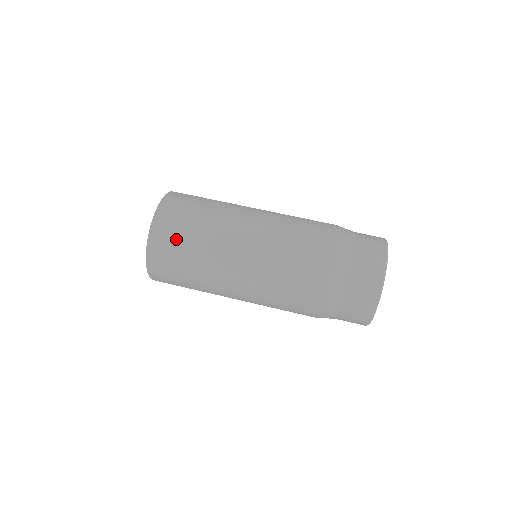
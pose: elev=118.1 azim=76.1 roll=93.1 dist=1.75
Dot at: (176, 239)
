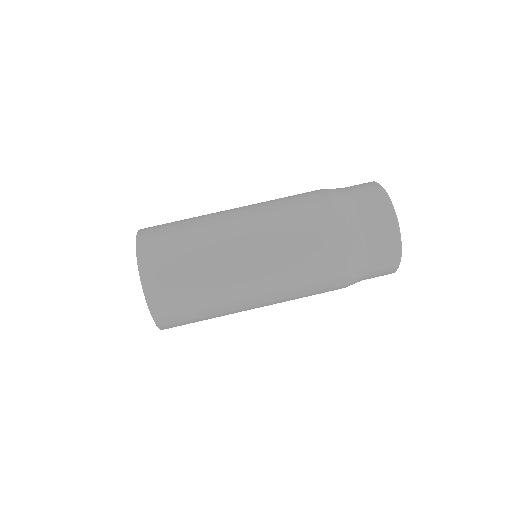
Dot at: (189, 322)
